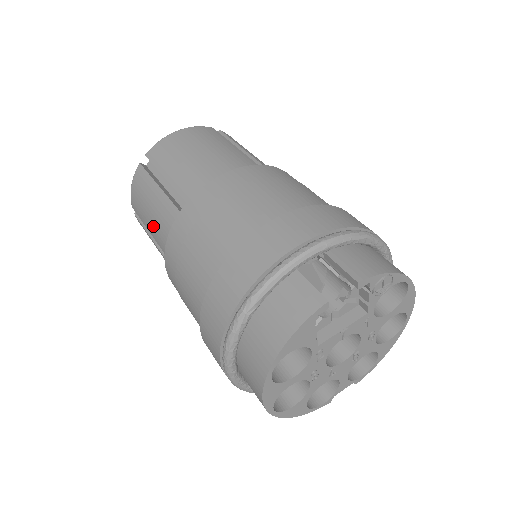
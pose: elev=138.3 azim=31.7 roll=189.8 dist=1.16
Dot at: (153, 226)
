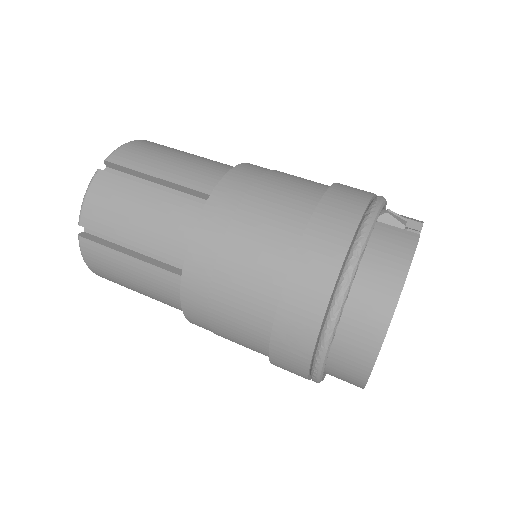
Dot at: (144, 231)
